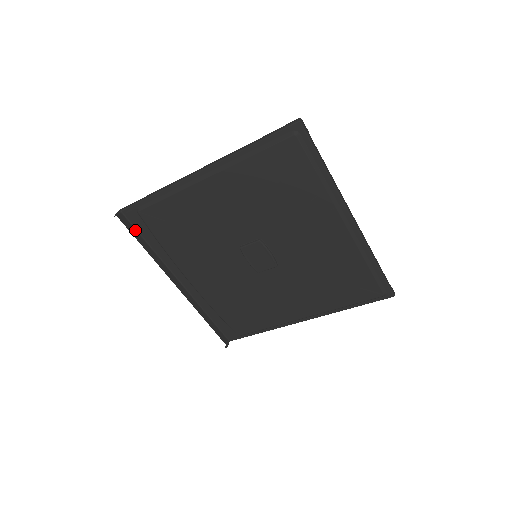
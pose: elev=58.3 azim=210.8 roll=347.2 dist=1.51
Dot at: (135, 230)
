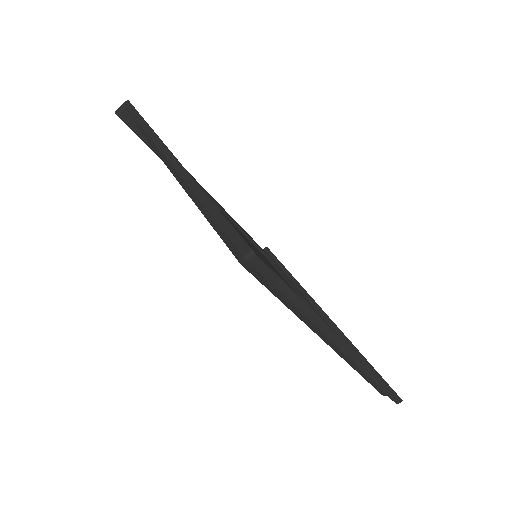
Dot at: occluded
